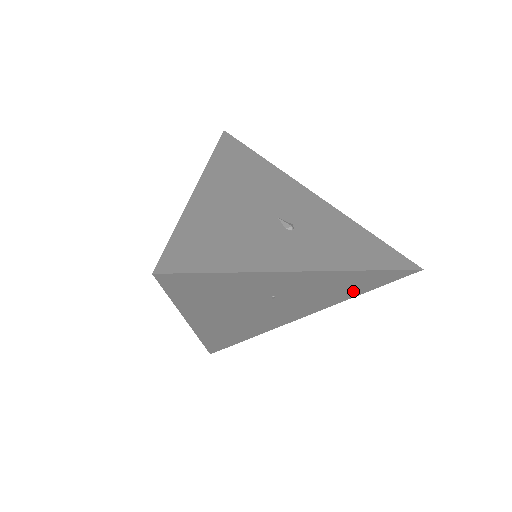
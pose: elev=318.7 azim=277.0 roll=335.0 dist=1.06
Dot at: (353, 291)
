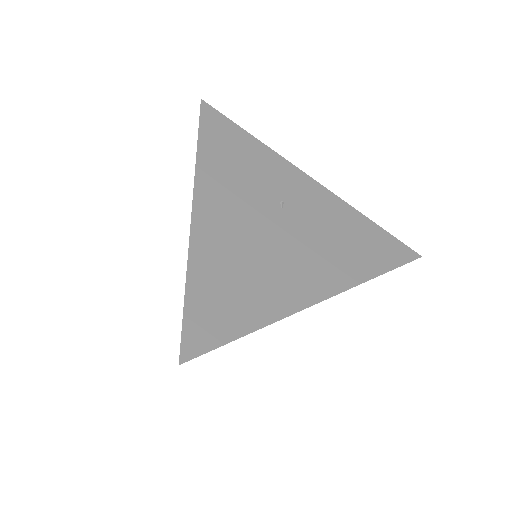
Dot at: (364, 259)
